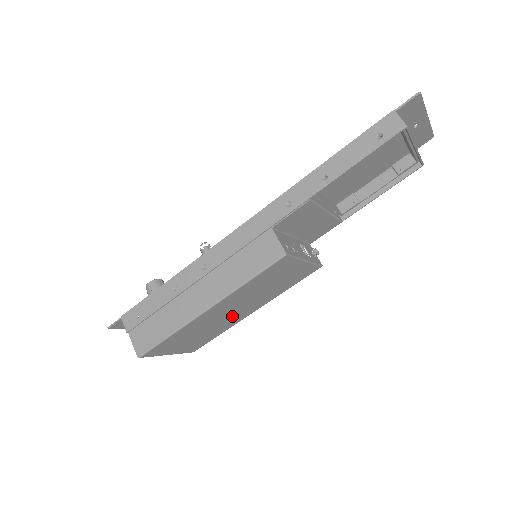
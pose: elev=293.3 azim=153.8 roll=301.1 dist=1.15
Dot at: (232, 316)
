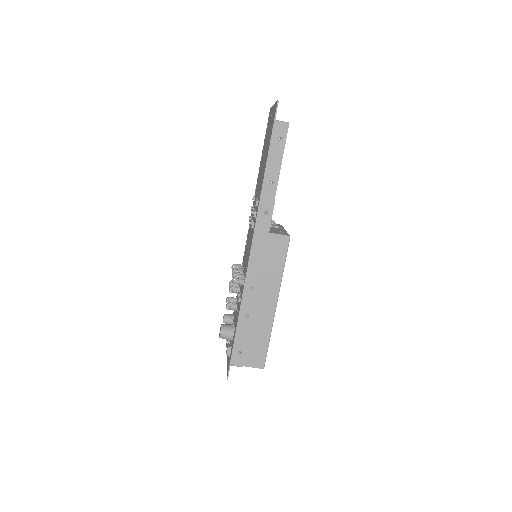
Dot at: occluded
